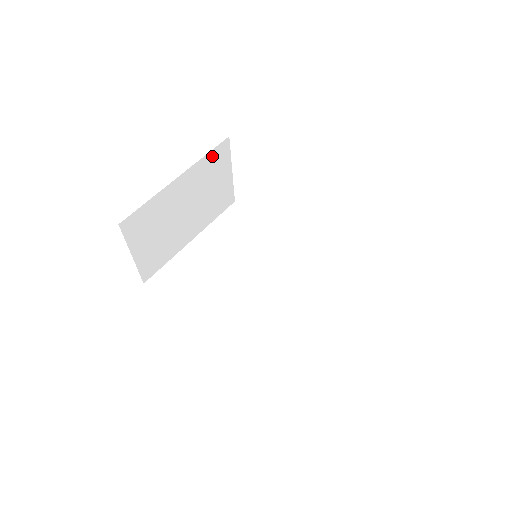
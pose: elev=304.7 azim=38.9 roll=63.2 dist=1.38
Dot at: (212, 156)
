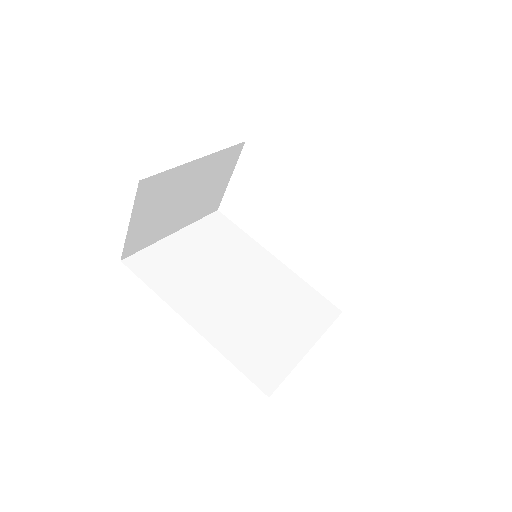
Dot at: (227, 153)
